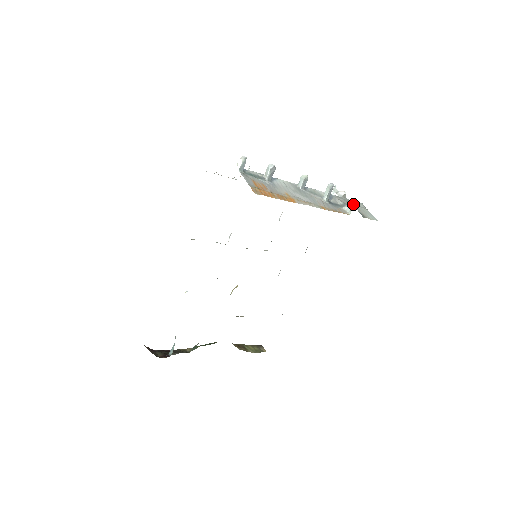
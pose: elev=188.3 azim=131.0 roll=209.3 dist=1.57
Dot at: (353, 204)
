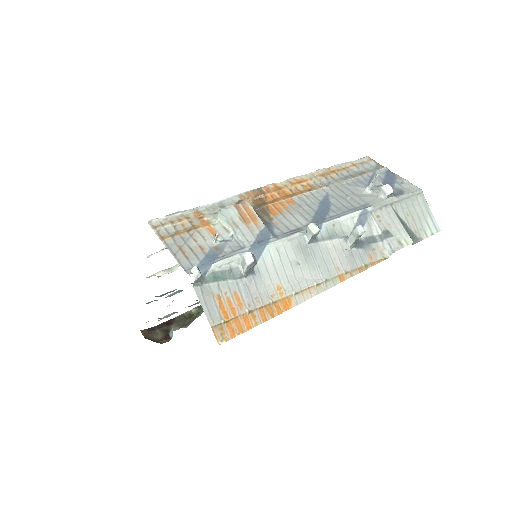
Dot at: (403, 208)
